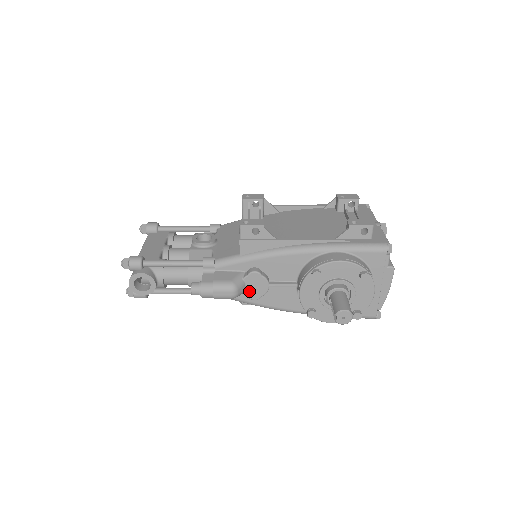
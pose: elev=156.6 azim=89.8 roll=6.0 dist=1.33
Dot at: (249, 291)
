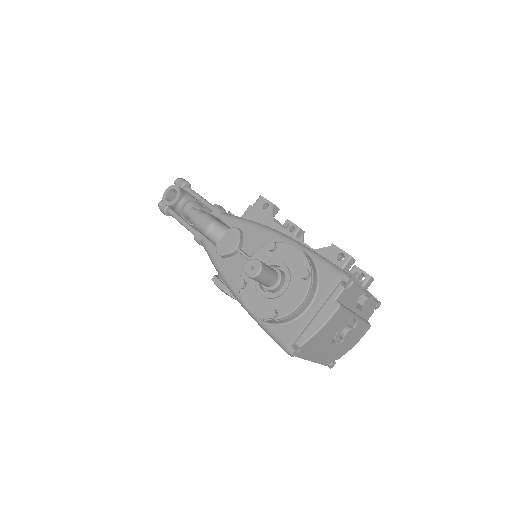
Dot at: (221, 243)
